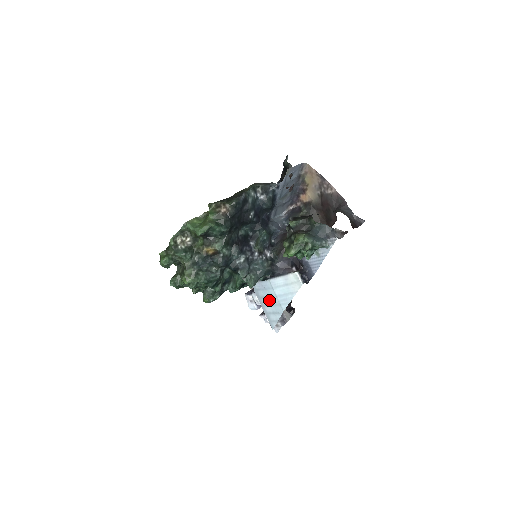
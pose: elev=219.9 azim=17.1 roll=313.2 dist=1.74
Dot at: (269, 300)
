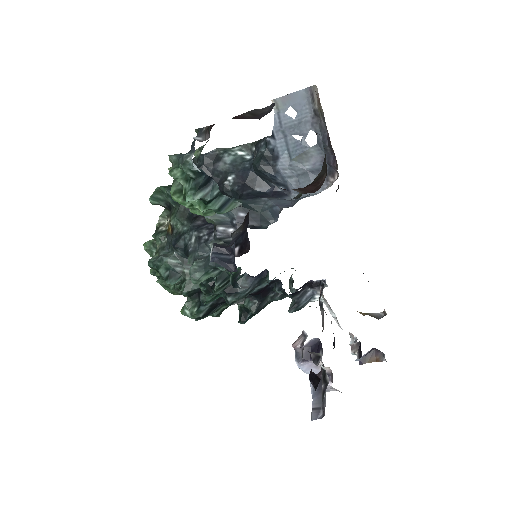
Dot at: occluded
